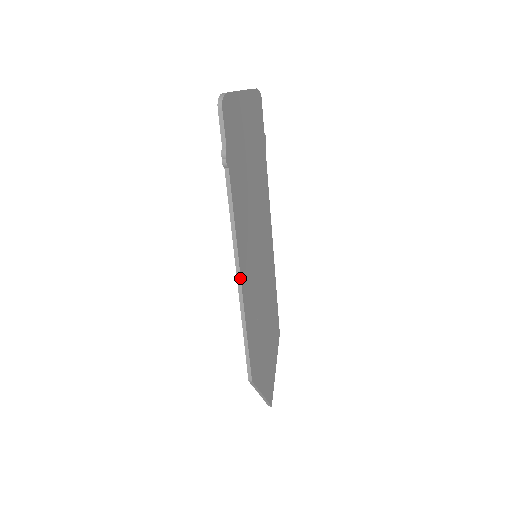
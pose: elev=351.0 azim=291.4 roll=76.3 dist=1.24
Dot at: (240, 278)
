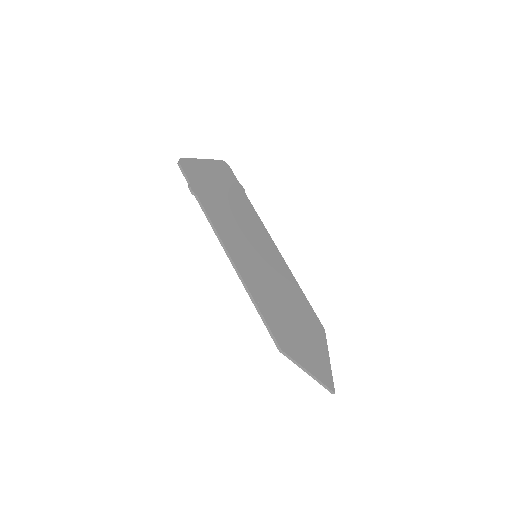
Dot at: (233, 262)
